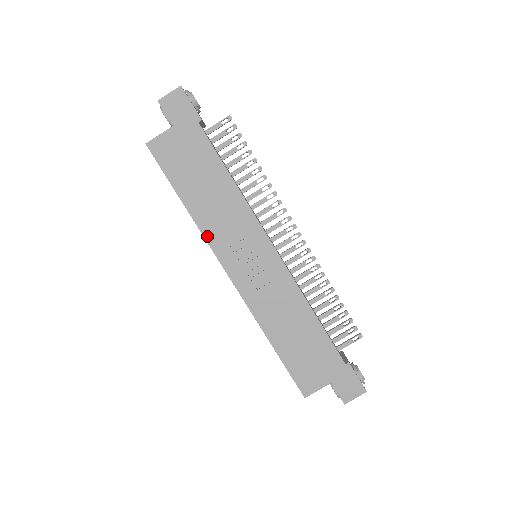
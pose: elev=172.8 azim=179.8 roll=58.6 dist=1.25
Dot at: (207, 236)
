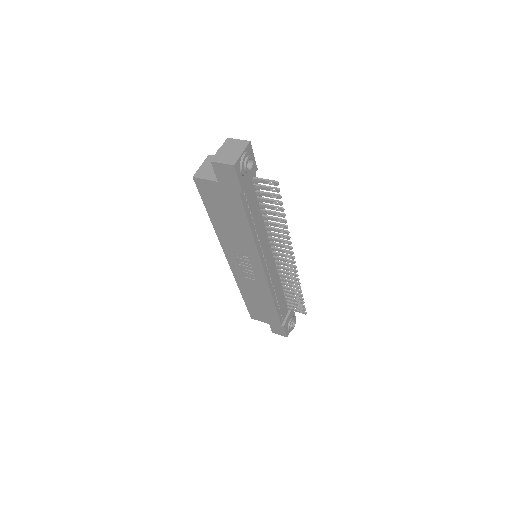
Dot at: (221, 241)
